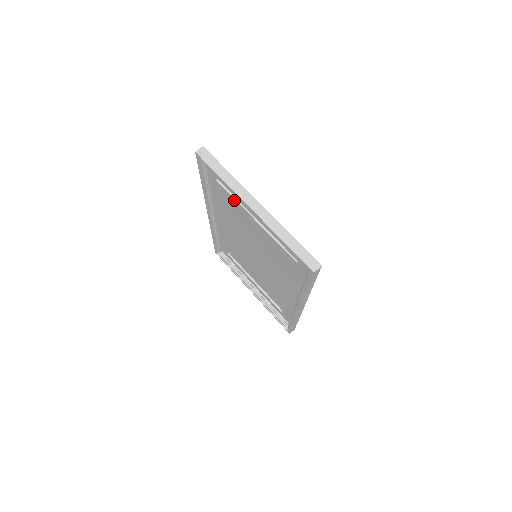
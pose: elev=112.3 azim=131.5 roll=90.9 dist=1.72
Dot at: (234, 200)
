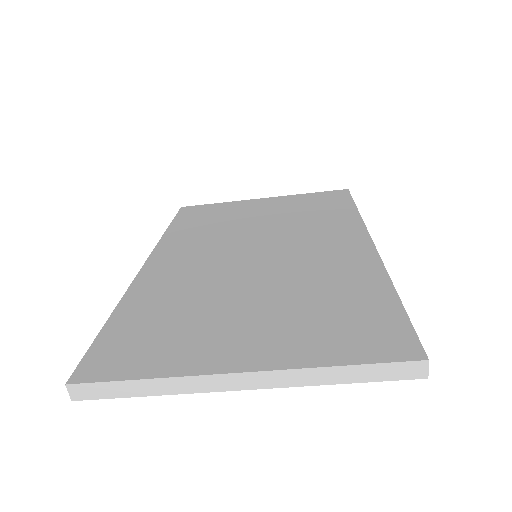
Dot at: occluded
